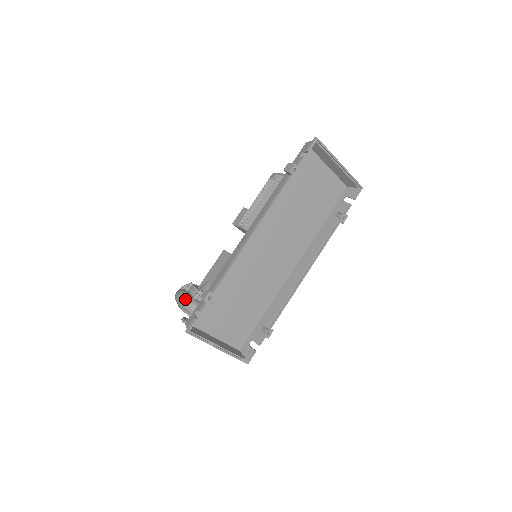
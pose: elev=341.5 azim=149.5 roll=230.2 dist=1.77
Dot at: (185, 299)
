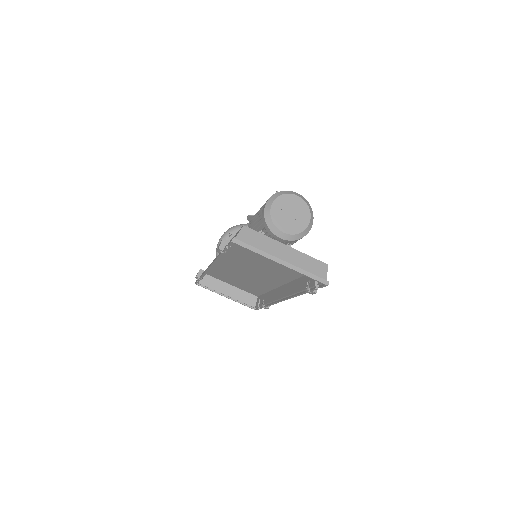
Dot at: occluded
